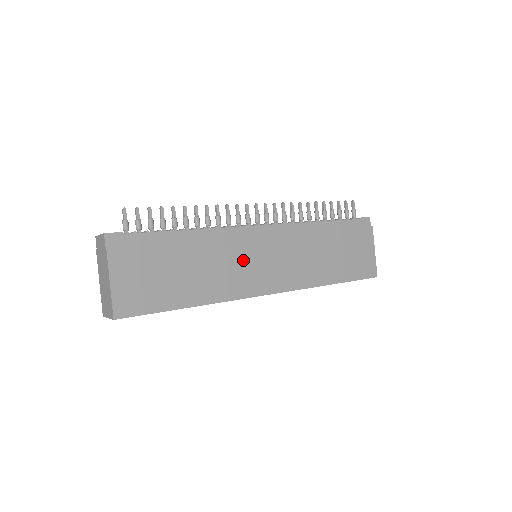
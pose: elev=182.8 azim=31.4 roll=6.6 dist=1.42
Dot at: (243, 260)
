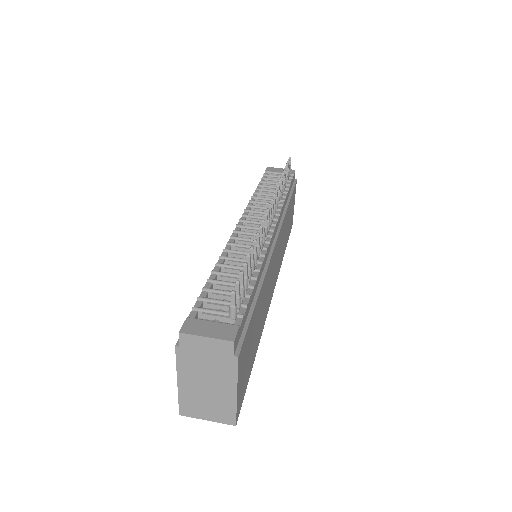
Dot at: (271, 276)
